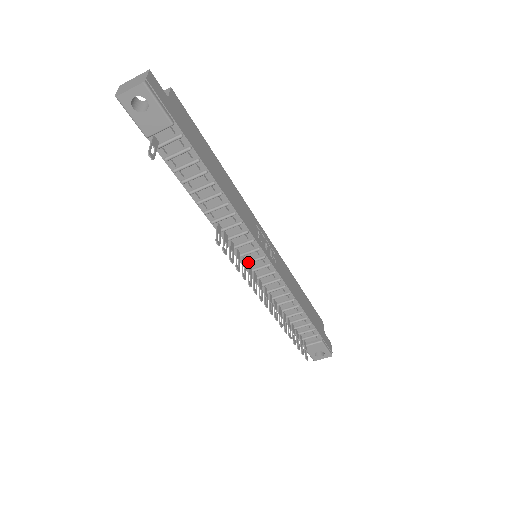
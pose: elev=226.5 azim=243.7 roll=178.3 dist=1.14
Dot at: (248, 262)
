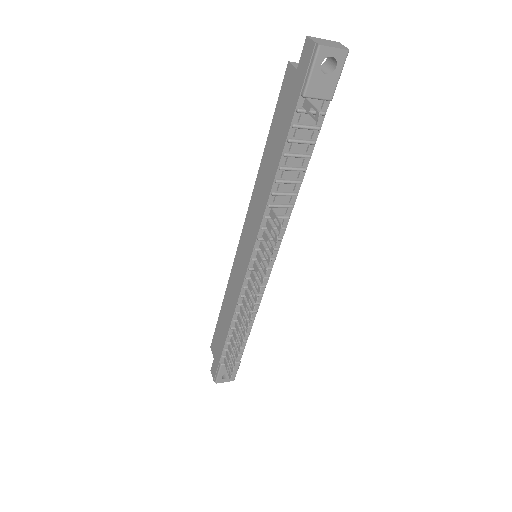
Dot at: occluded
